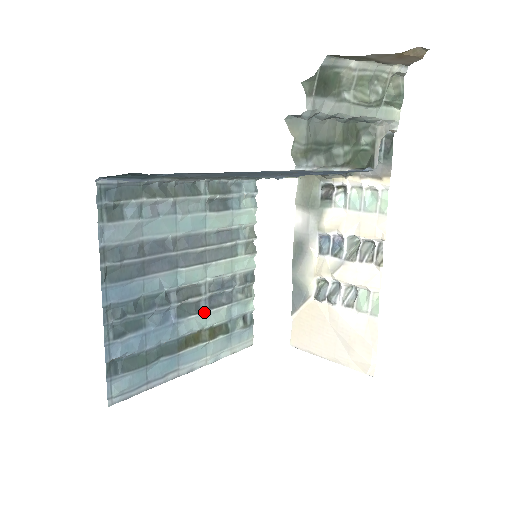
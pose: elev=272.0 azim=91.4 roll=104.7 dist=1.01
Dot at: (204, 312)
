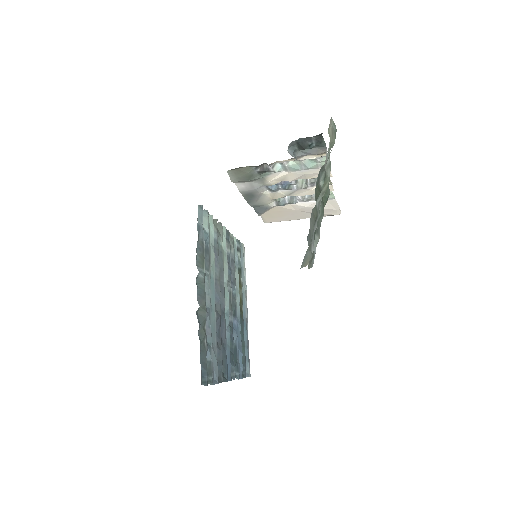
Dot at: (235, 291)
